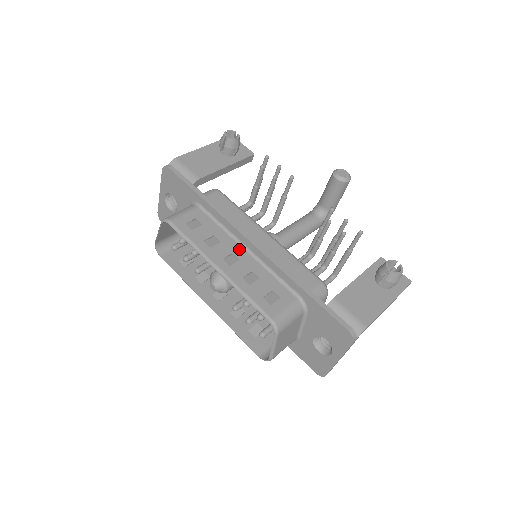
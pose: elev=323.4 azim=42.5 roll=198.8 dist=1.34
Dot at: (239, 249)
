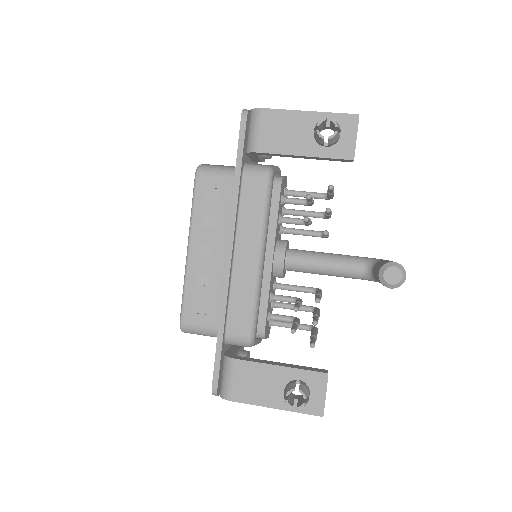
Dot at: (222, 248)
